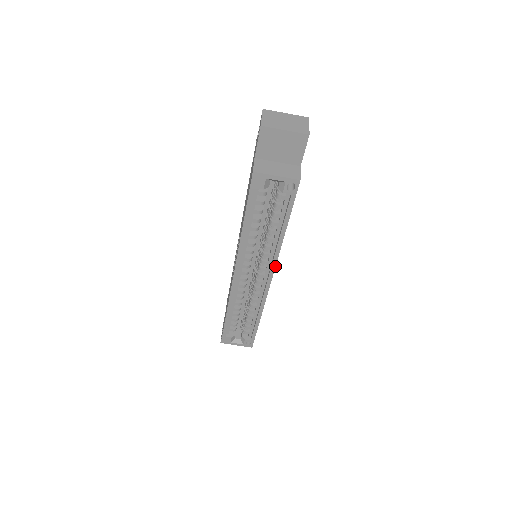
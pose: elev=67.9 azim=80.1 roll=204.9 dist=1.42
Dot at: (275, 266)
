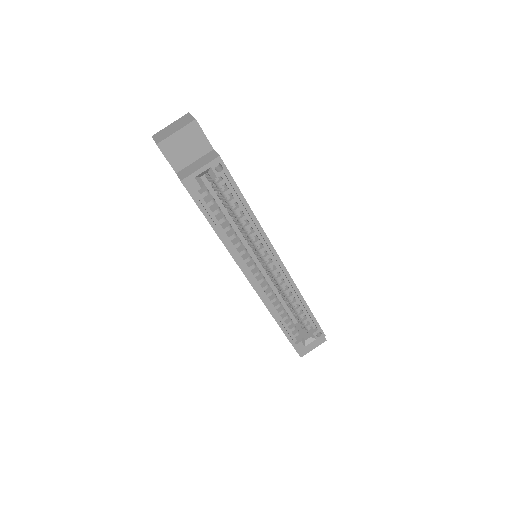
Dot at: (271, 245)
